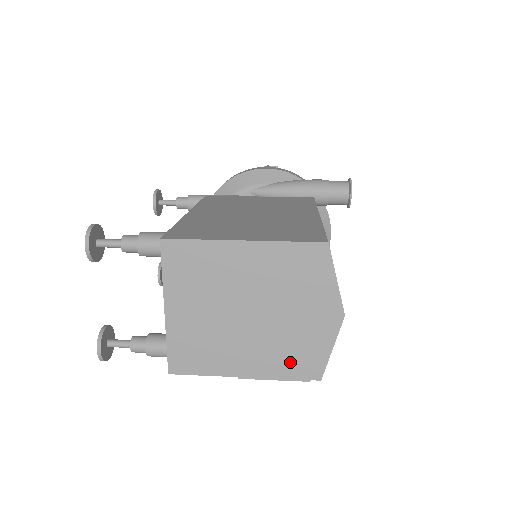
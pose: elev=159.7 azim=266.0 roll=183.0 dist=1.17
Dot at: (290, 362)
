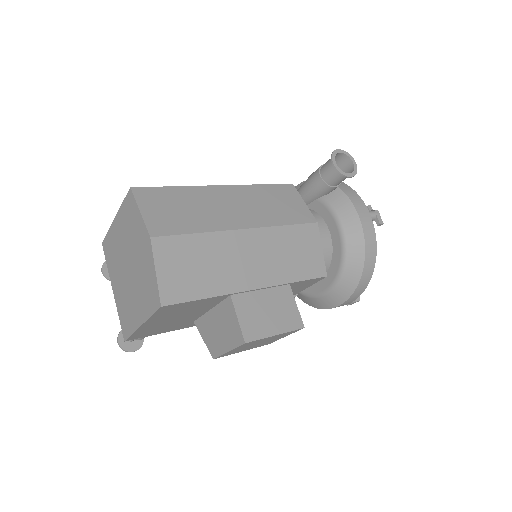
Dot at: (148, 299)
